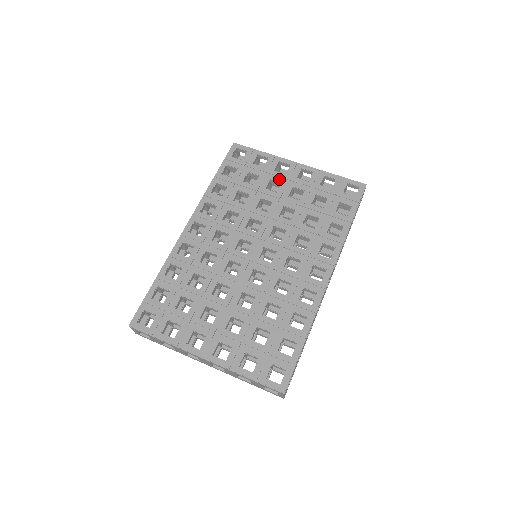
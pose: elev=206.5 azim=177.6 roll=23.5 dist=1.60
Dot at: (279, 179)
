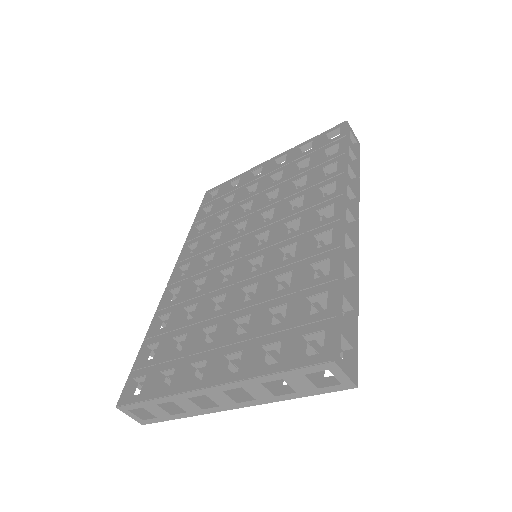
Dot at: (255, 181)
